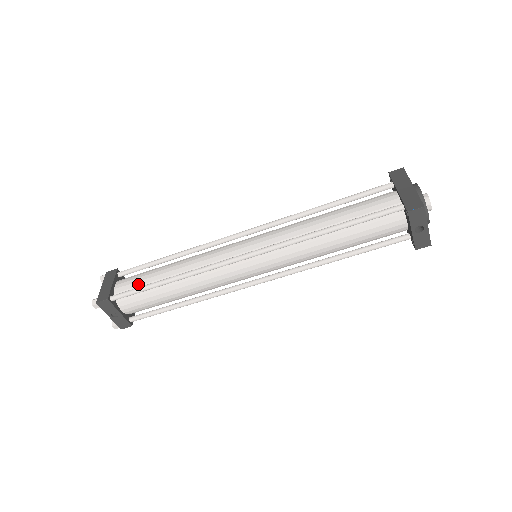
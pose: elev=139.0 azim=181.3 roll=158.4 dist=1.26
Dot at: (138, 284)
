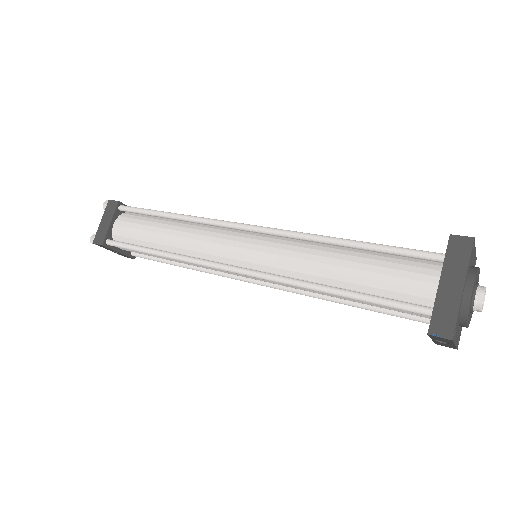
Dot at: (133, 237)
